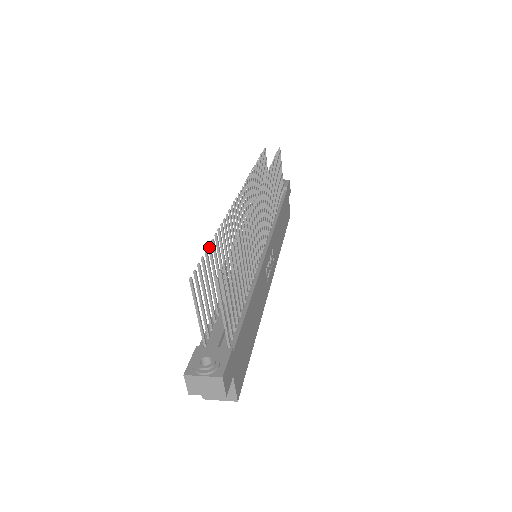
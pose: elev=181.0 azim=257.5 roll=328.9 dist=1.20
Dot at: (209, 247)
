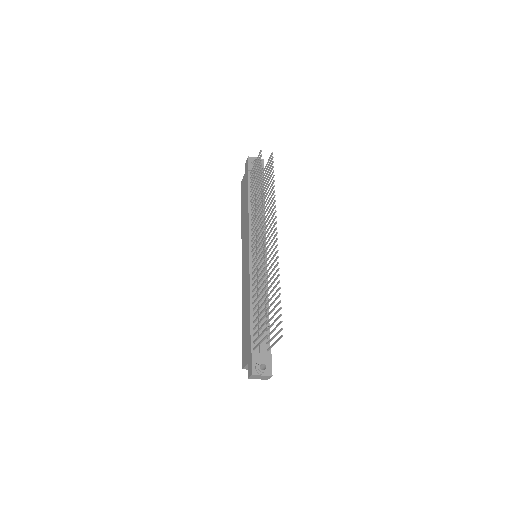
Dot at: occluded
